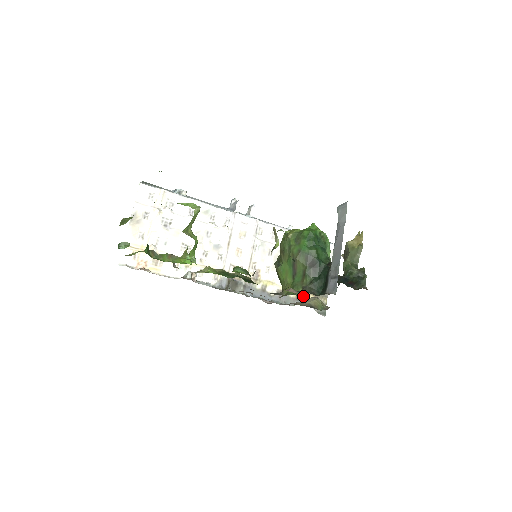
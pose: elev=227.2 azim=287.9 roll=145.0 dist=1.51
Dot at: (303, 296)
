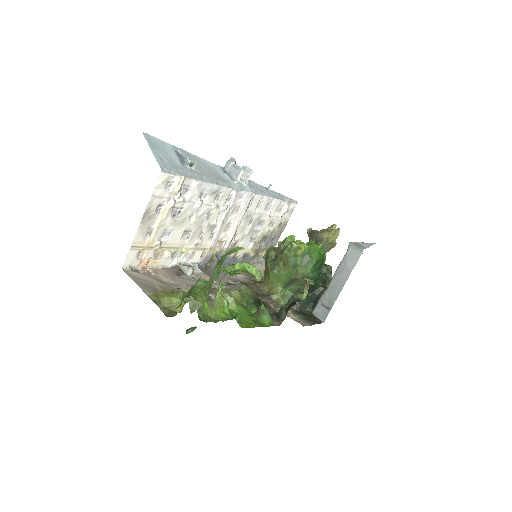
Dot at: (259, 253)
